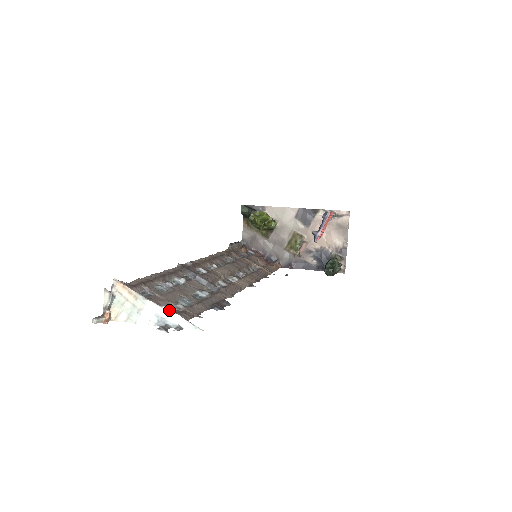
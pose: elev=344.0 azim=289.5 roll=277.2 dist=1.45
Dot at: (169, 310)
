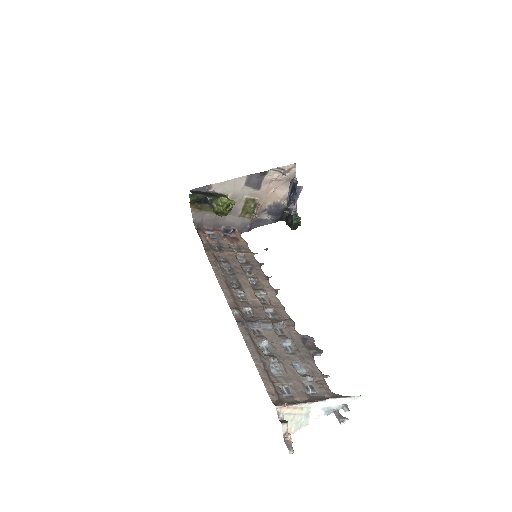
Dot at: (331, 399)
